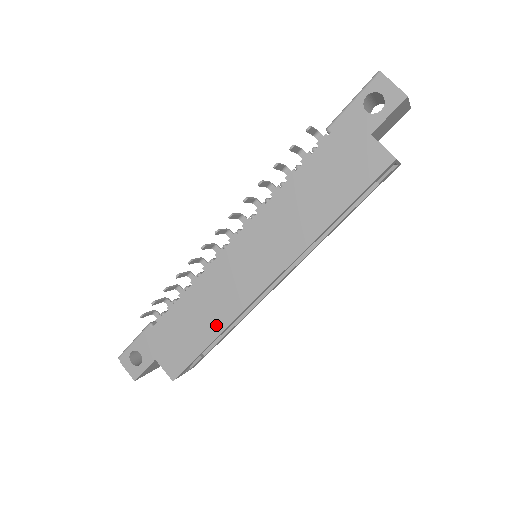
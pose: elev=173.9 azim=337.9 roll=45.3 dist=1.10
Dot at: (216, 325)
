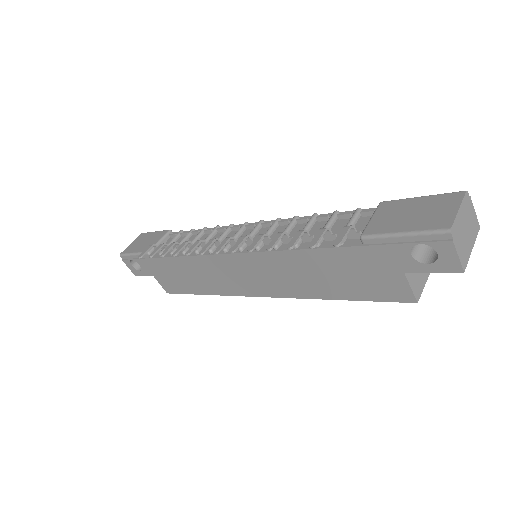
Dot at: (208, 289)
